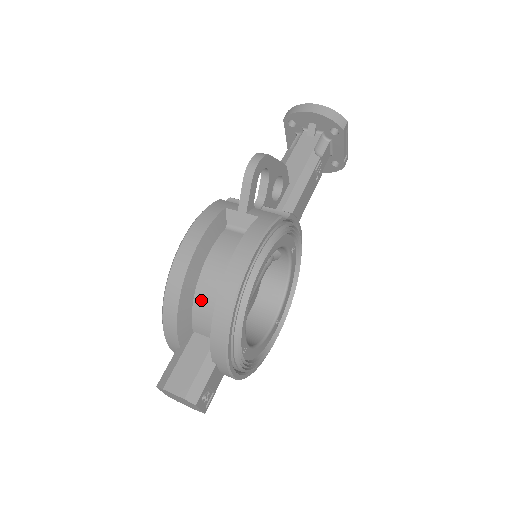
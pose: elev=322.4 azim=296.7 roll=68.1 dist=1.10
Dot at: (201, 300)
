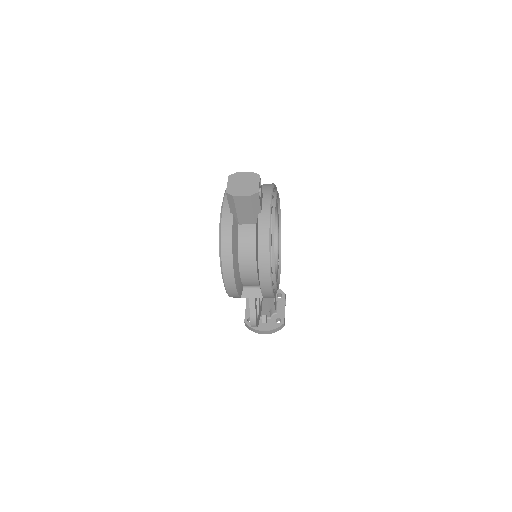
Dot at: occluded
